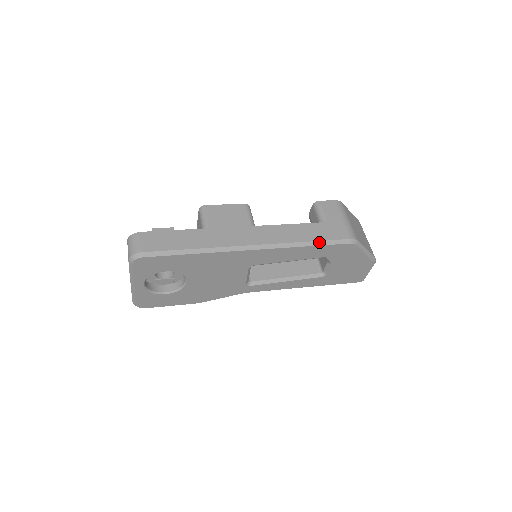
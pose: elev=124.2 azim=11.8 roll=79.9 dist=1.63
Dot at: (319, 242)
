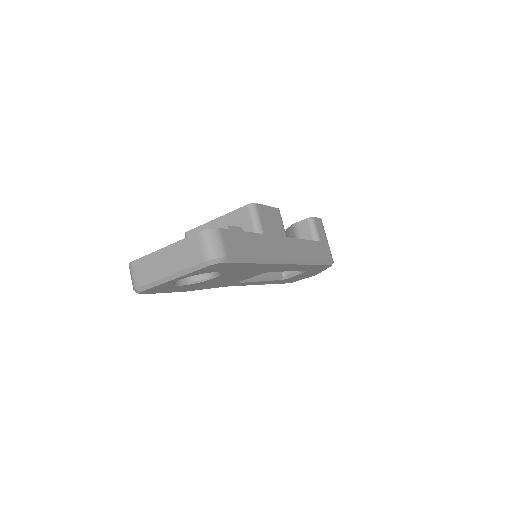
Dot at: (320, 262)
